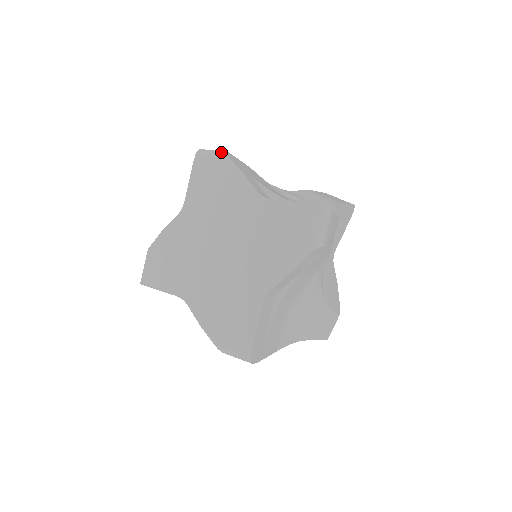
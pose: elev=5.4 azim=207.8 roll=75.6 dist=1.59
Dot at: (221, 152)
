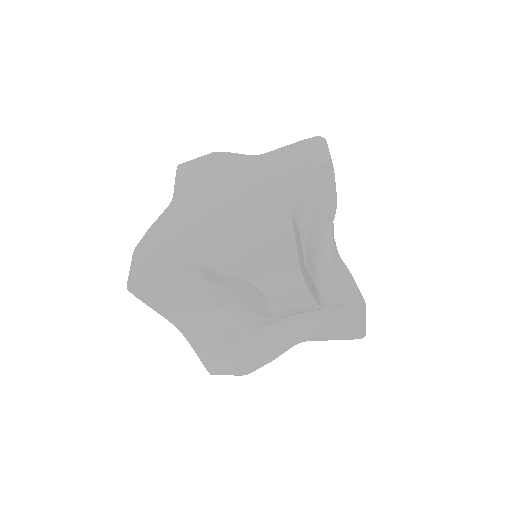
Dot at: occluded
